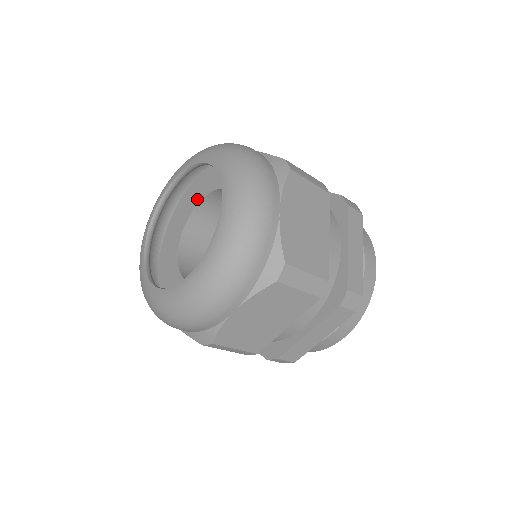
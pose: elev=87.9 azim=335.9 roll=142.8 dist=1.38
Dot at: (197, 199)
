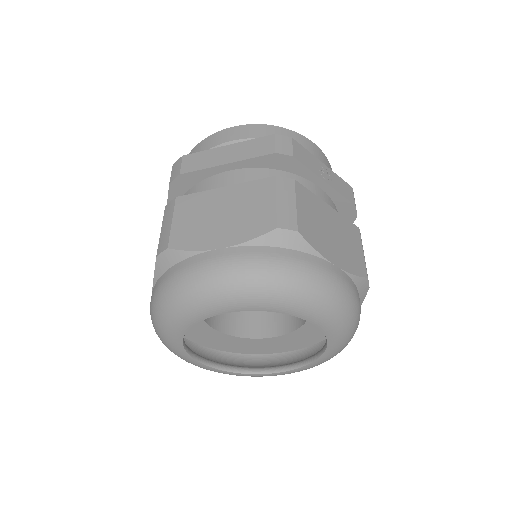
Dot at: occluded
